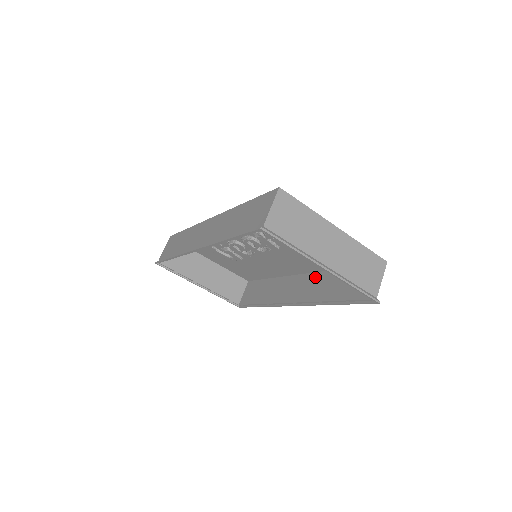
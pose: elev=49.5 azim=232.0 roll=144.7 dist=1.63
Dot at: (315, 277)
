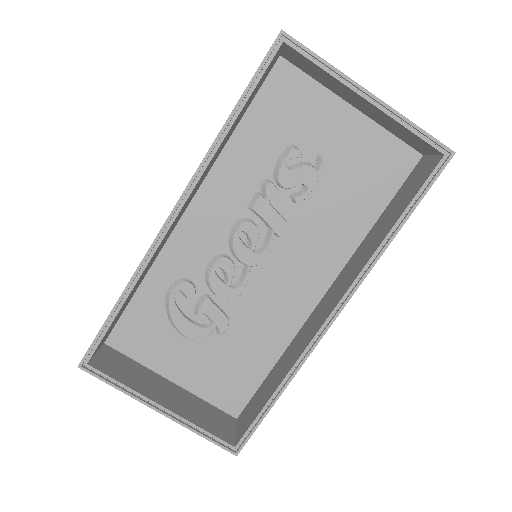
Dot at: (347, 267)
